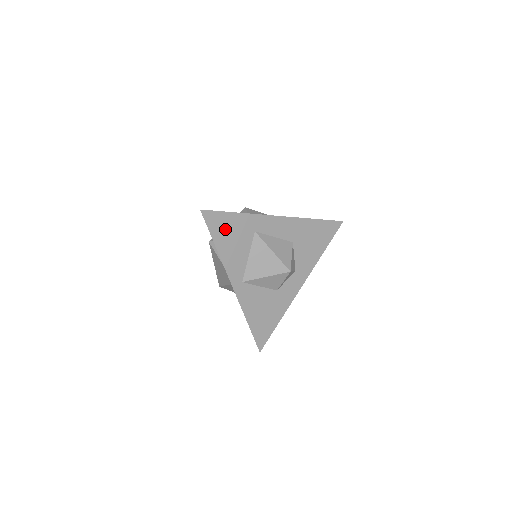
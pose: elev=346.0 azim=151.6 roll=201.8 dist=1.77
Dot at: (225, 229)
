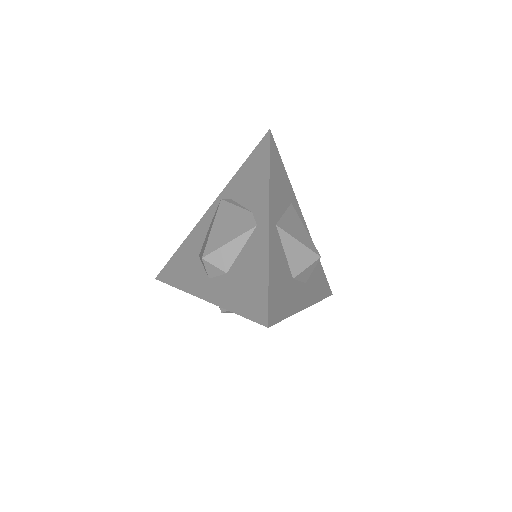
Dot at: (277, 167)
